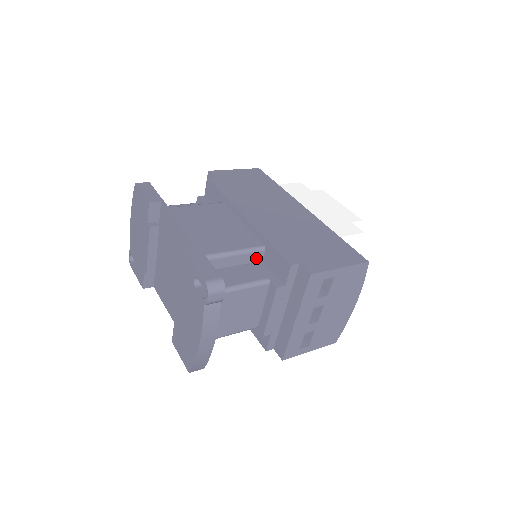
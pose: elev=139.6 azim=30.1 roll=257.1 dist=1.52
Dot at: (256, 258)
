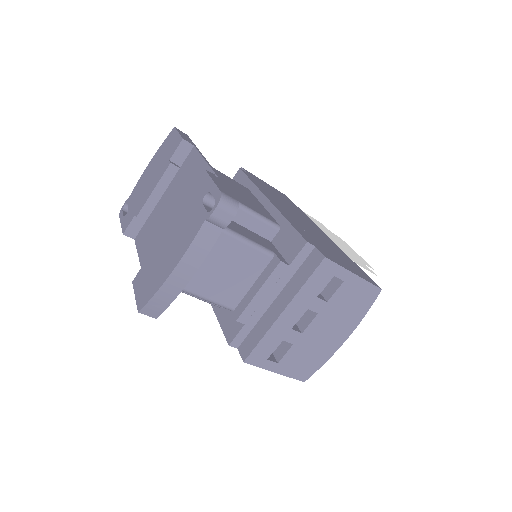
Dot at: (267, 233)
